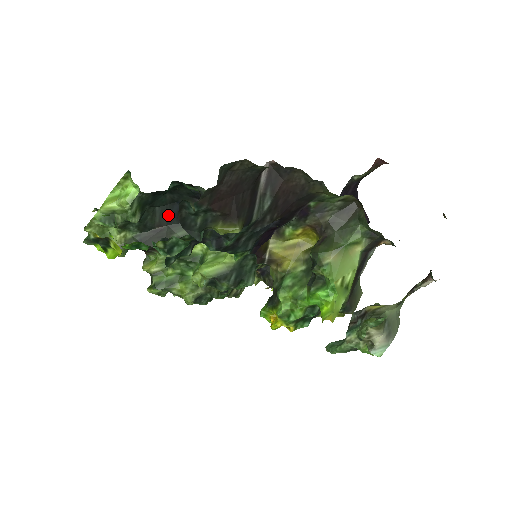
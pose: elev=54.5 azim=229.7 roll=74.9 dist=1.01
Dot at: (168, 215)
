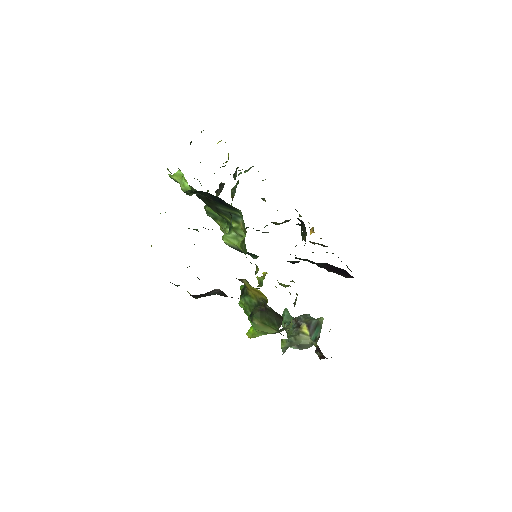
Dot at: (214, 198)
